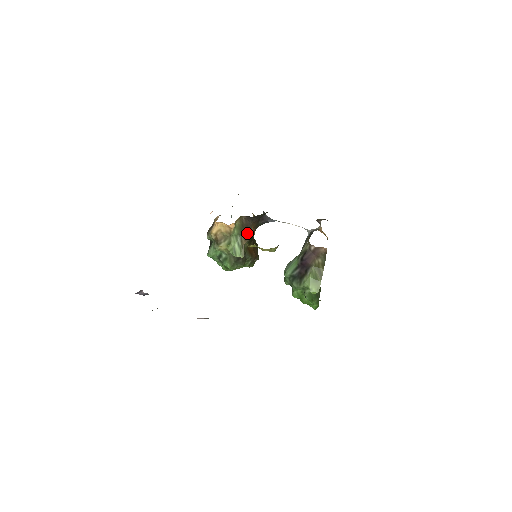
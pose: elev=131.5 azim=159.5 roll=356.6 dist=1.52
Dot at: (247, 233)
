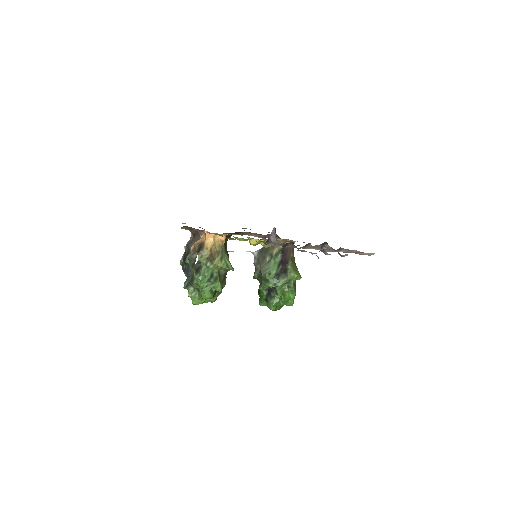
Dot at: (226, 251)
